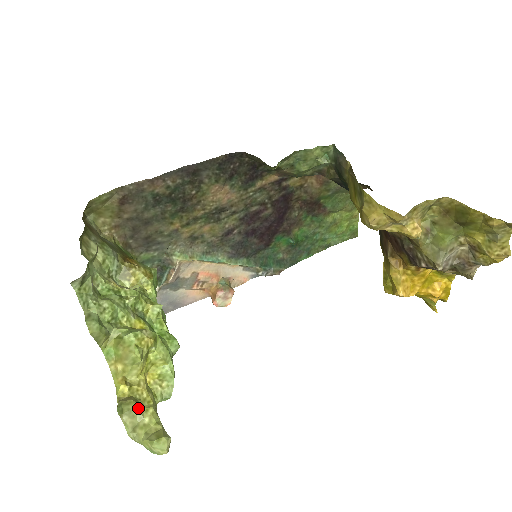
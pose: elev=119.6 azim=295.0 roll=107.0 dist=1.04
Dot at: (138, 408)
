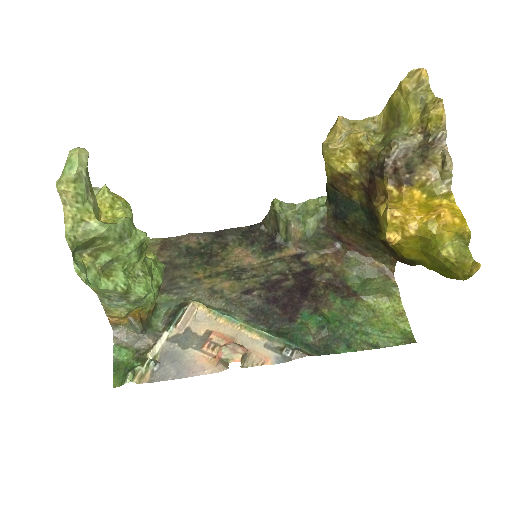
Dot at: occluded
